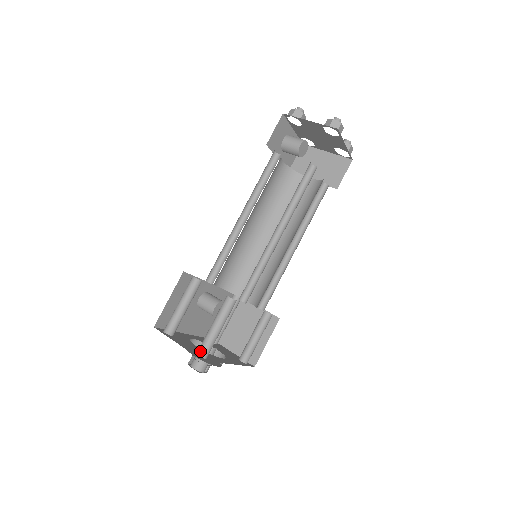
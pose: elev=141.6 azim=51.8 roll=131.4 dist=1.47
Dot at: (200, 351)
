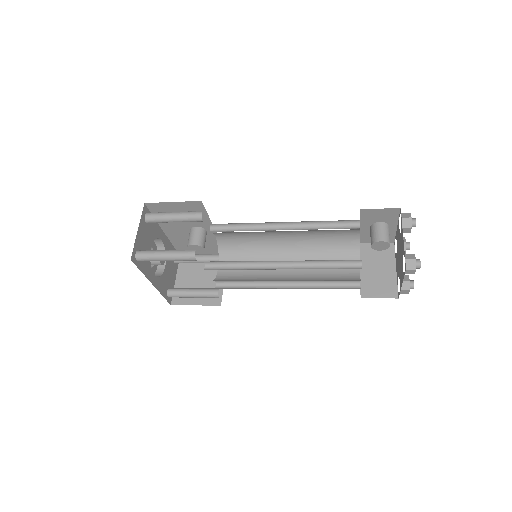
Dot at: (140, 252)
